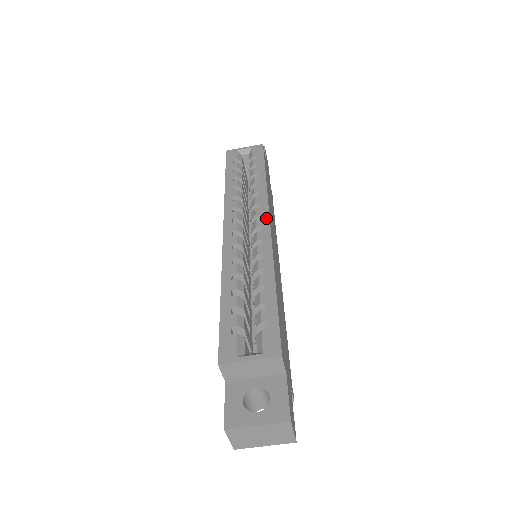
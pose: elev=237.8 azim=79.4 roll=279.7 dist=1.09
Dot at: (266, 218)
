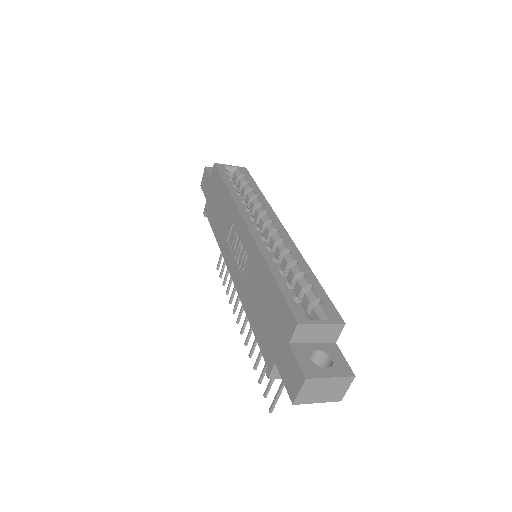
Dot at: (280, 224)
